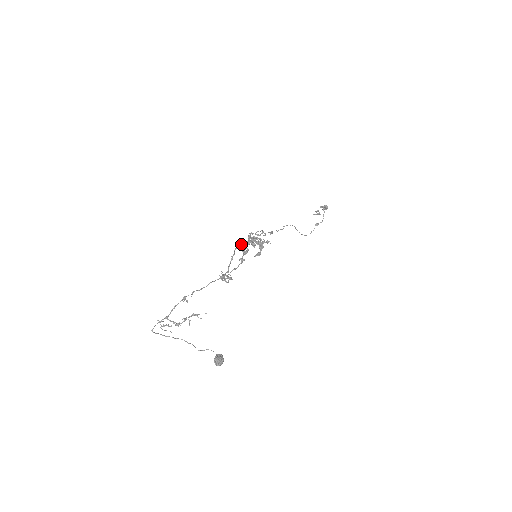
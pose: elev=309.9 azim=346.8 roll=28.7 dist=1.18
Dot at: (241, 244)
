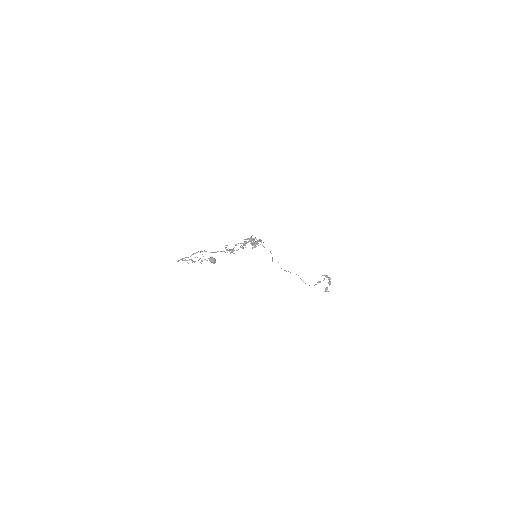
Dot at: occluded
